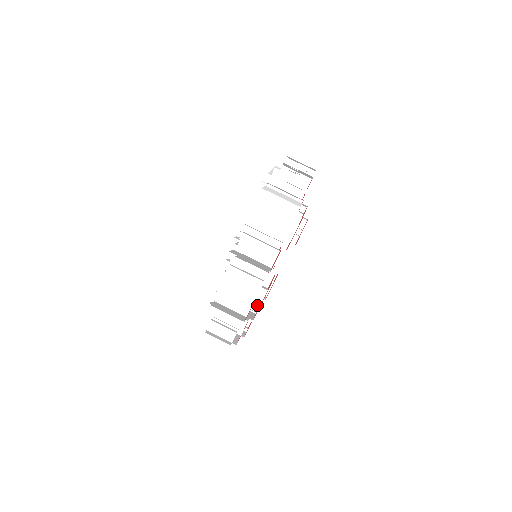
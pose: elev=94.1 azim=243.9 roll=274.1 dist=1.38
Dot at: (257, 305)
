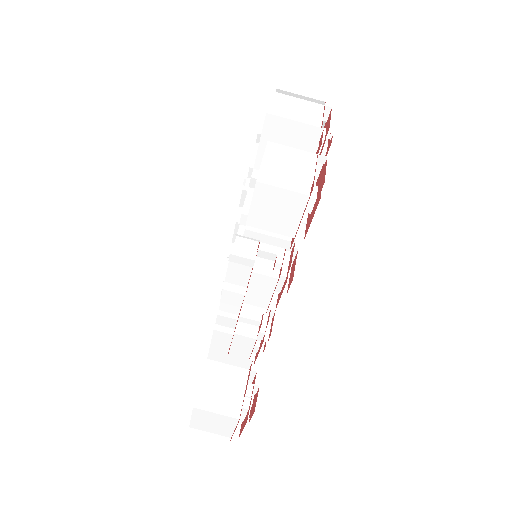
Dot at: (302, 232)
